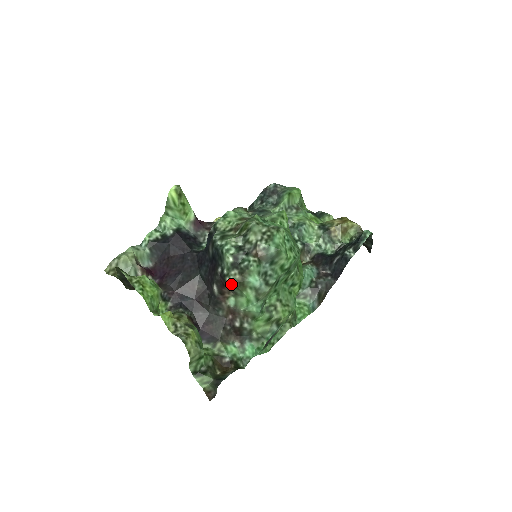
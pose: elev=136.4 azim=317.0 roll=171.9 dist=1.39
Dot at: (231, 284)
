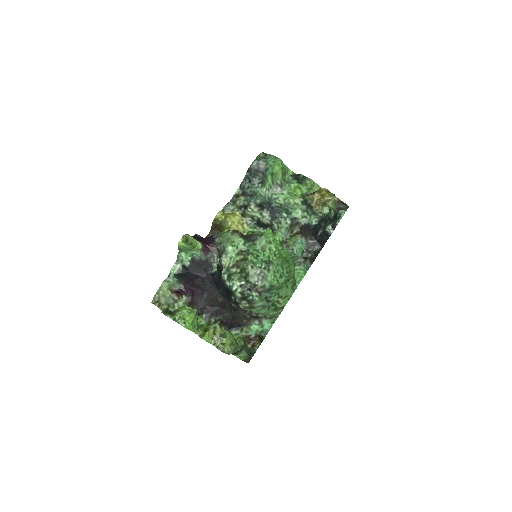
Dot at: occluded
